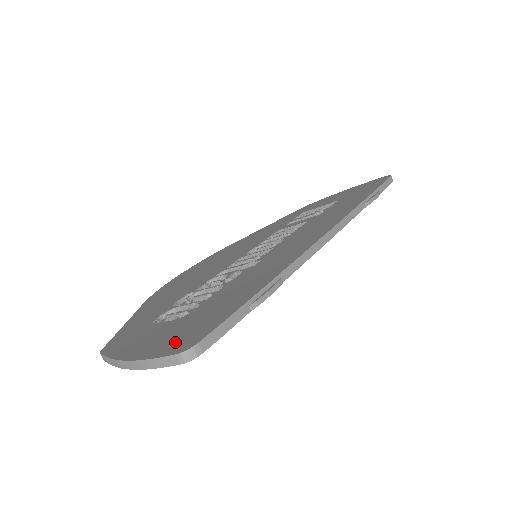
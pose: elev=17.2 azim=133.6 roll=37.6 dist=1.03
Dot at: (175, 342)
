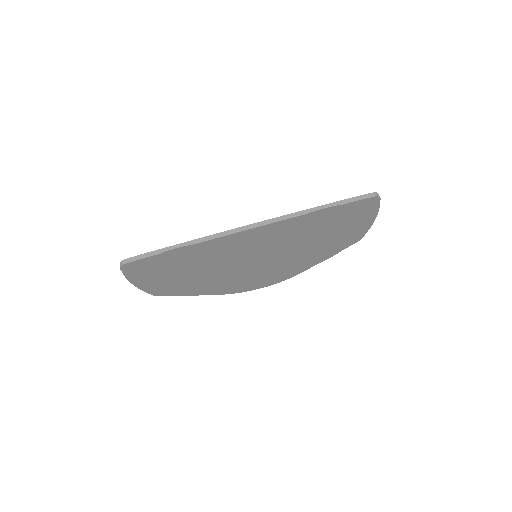
Dot at: occluded
